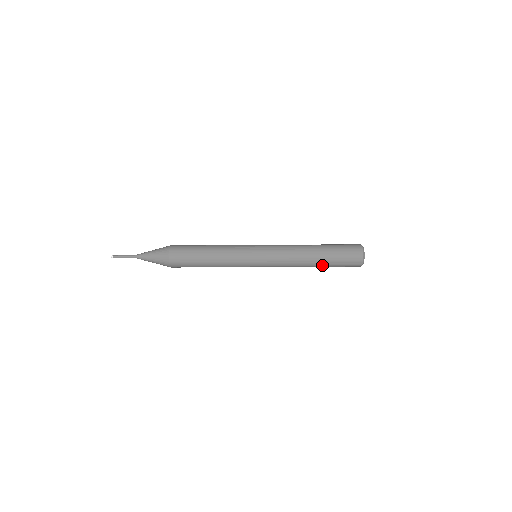
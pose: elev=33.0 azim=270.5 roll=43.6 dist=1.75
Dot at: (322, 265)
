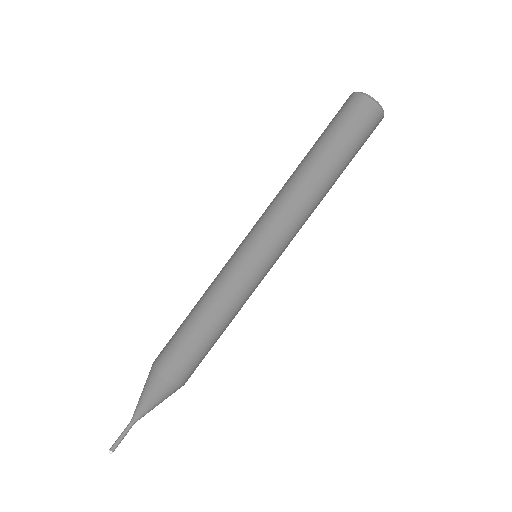
Dot at: (337, 168)
